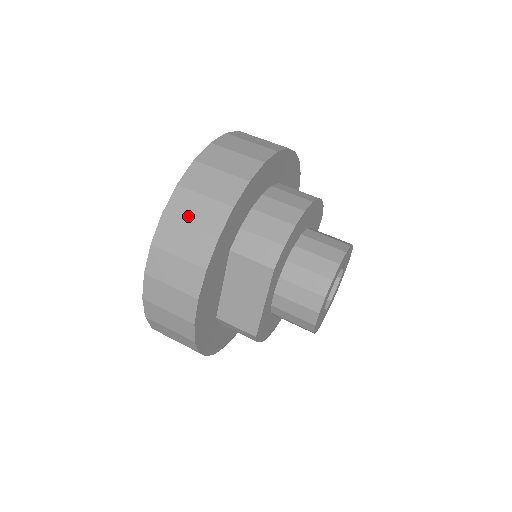
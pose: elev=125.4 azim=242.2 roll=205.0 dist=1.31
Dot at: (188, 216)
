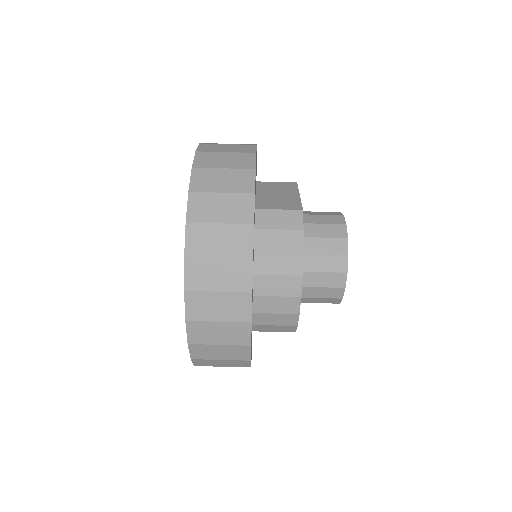
Dot at: occluded
